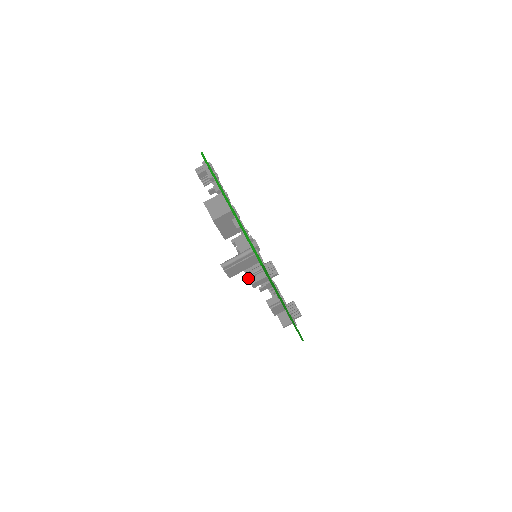
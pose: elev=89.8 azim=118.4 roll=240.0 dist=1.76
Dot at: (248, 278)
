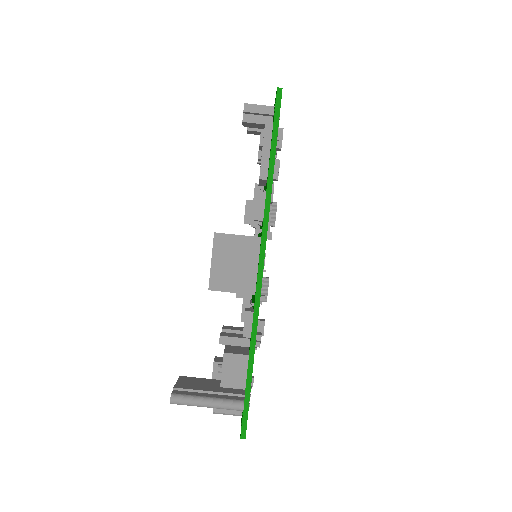
Dot at: occluded
